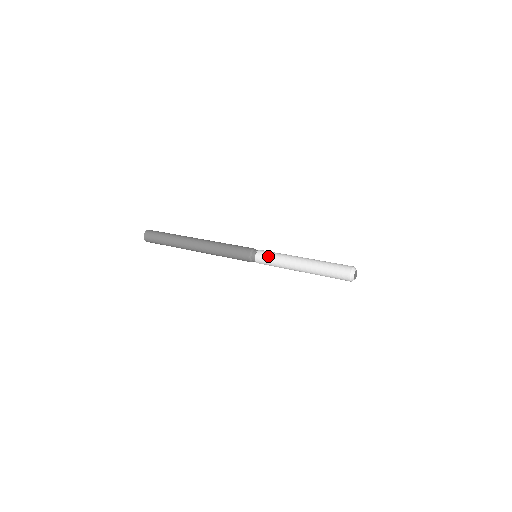
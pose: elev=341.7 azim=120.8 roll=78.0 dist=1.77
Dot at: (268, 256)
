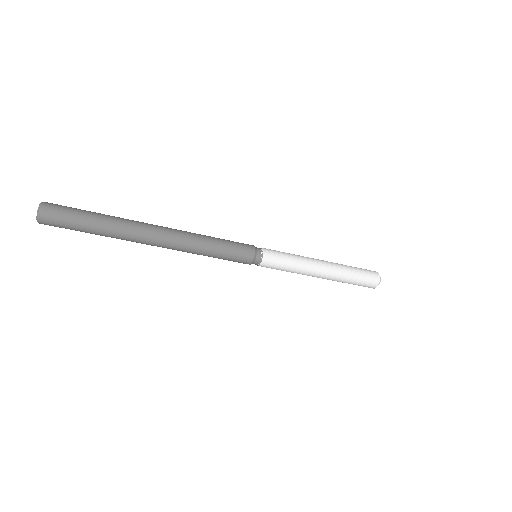
Dot at: (279, 251)
